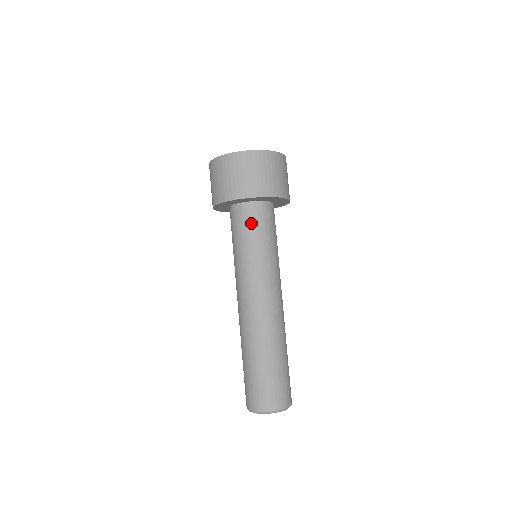
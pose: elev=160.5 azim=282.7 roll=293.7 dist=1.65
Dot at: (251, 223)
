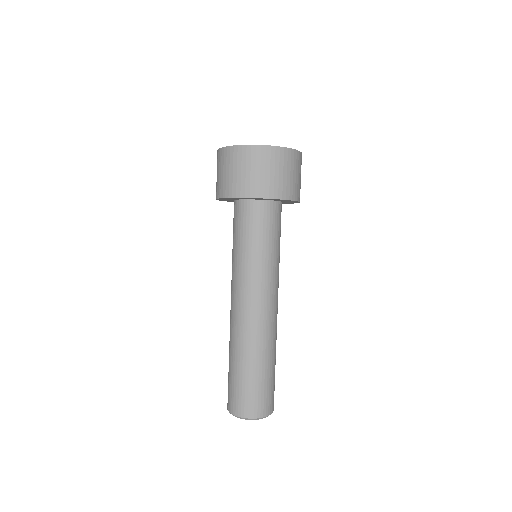
Dot at: (271, 224)
